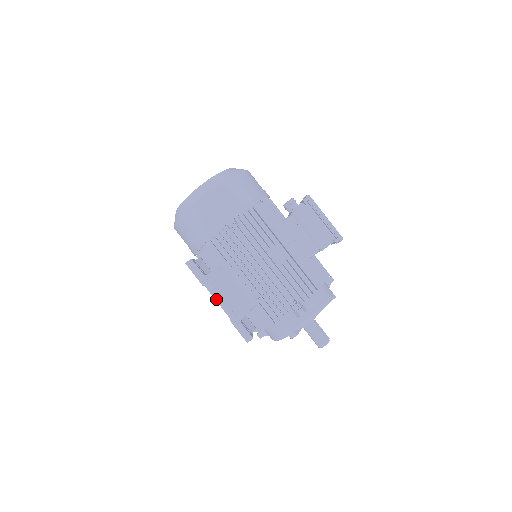
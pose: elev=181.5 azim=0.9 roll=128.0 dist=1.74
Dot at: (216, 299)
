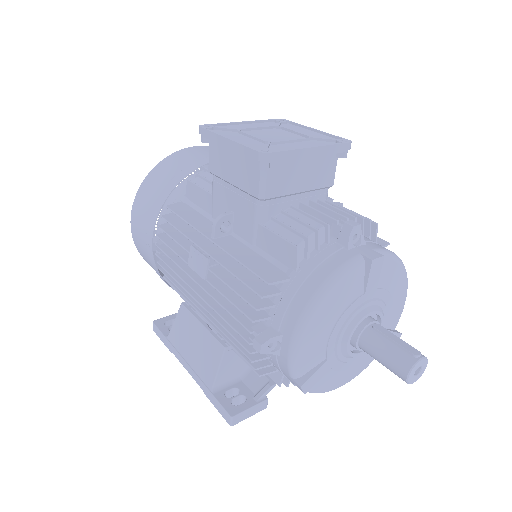
Dot at: (184, 366)
